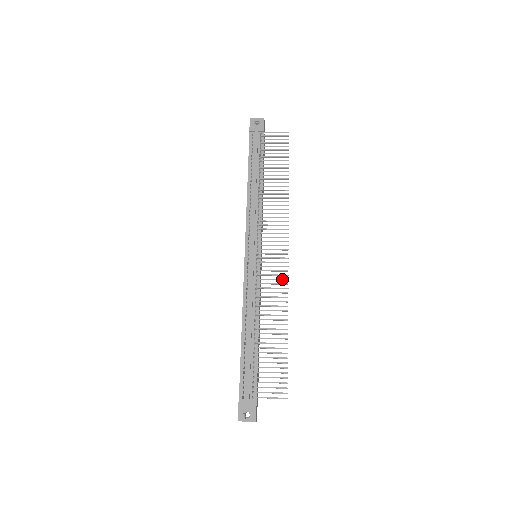
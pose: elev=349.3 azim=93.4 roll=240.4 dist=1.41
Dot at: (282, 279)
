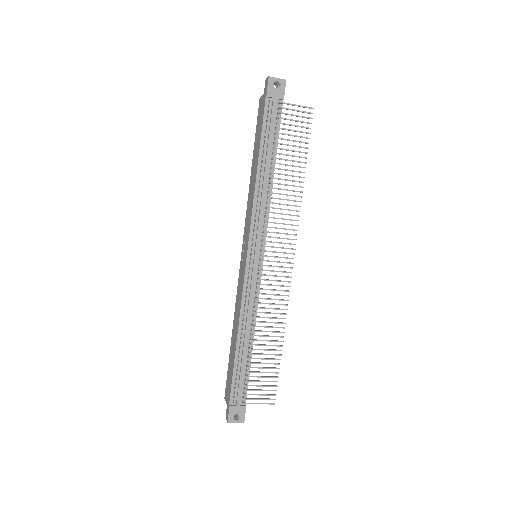
Dot at: (284, 291)
